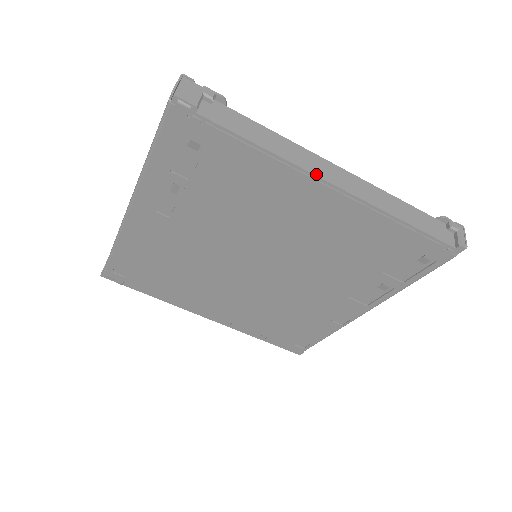
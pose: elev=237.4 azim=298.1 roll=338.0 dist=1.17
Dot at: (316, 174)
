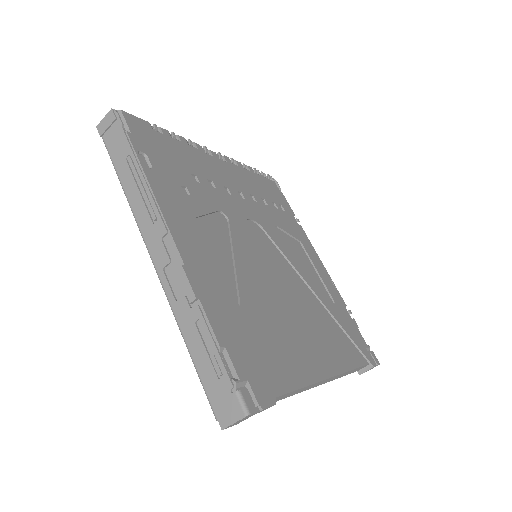
Dot at: occluded
